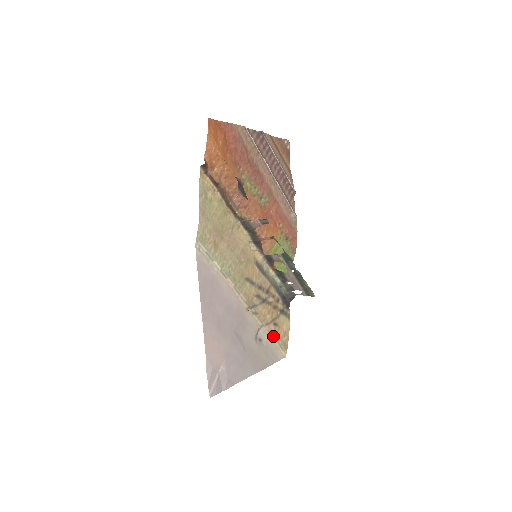
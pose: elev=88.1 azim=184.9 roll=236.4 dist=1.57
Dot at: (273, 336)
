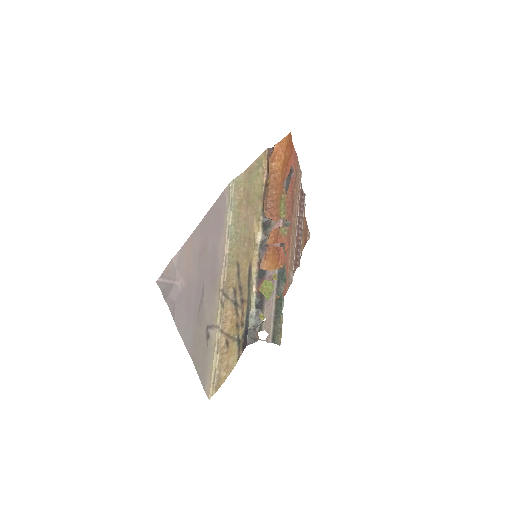
Dot at: (217, 354)
